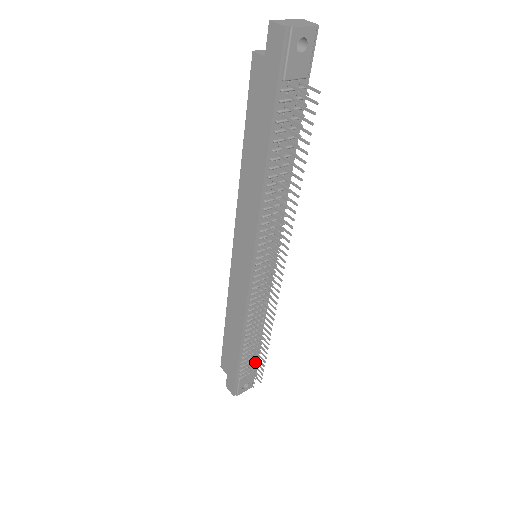
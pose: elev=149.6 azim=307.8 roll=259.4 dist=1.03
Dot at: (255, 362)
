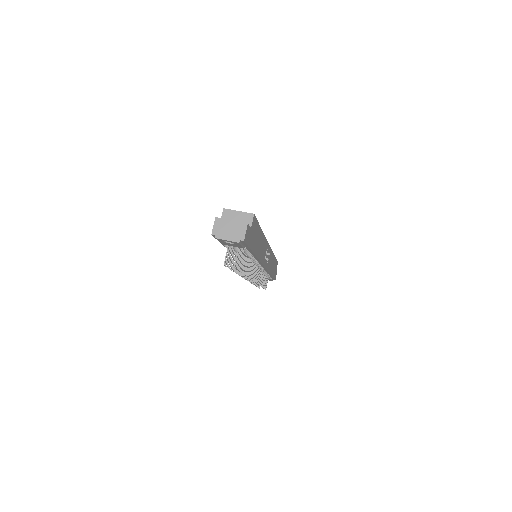
Dot at: (266, 280)
